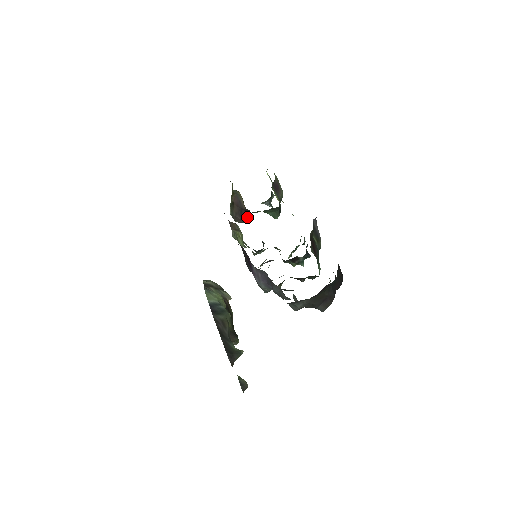
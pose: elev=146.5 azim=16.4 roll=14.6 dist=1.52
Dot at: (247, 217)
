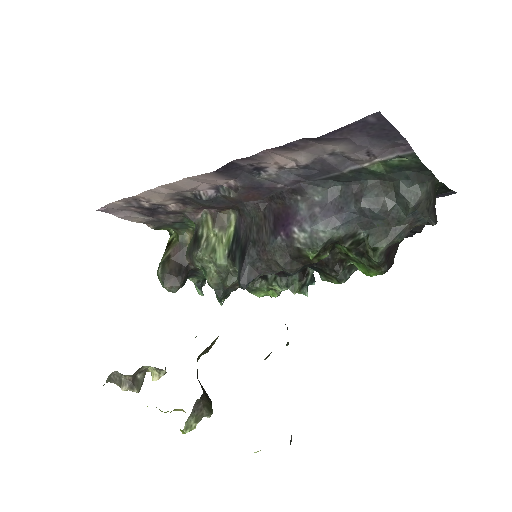
Dot at: (184, 280)
